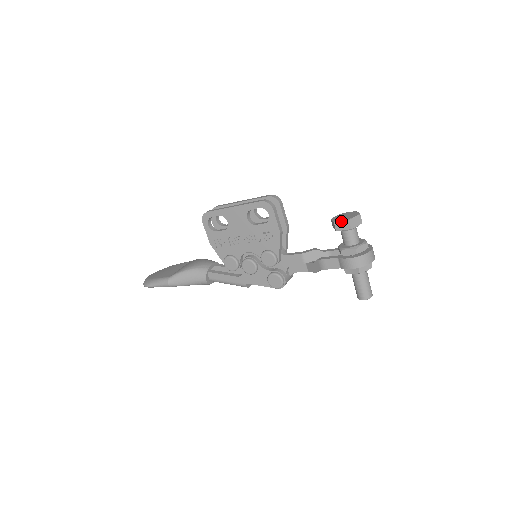
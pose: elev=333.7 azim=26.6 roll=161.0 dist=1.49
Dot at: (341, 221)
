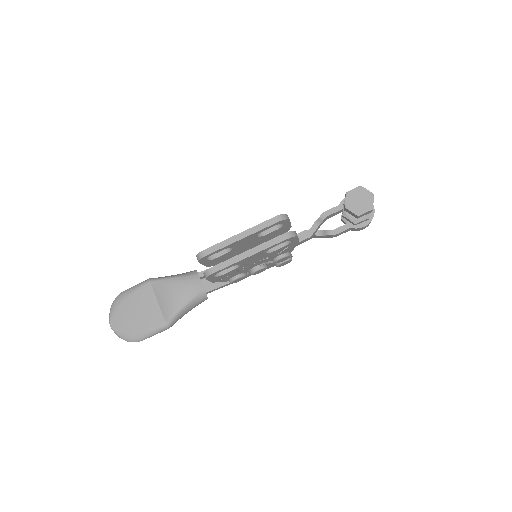
Dot at: (365, 213)
